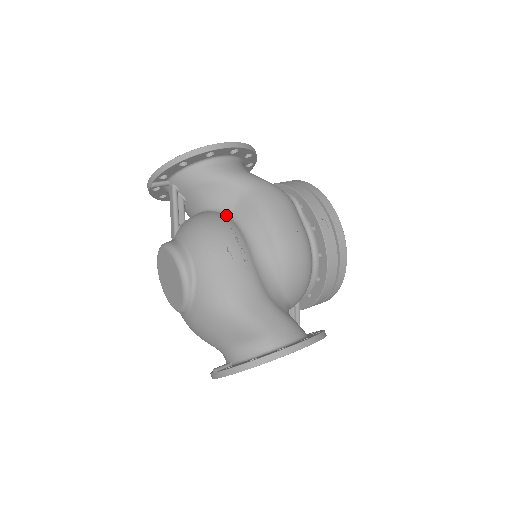
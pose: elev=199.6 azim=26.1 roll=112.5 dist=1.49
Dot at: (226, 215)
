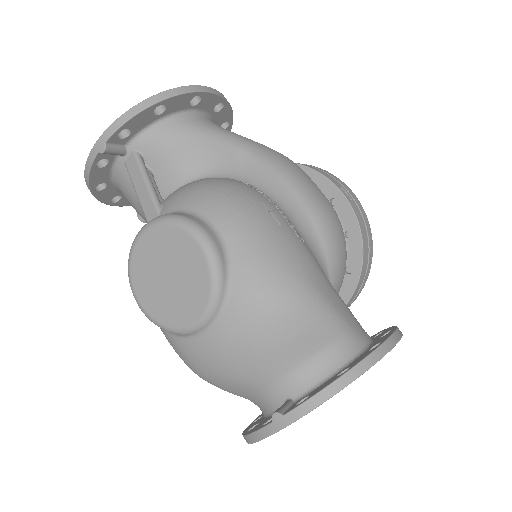
Dot at: occluded
